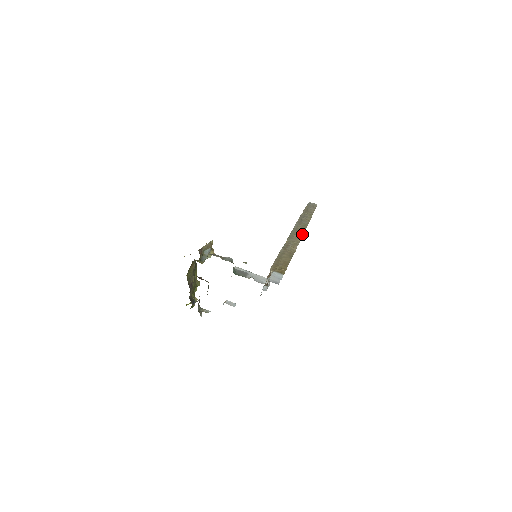
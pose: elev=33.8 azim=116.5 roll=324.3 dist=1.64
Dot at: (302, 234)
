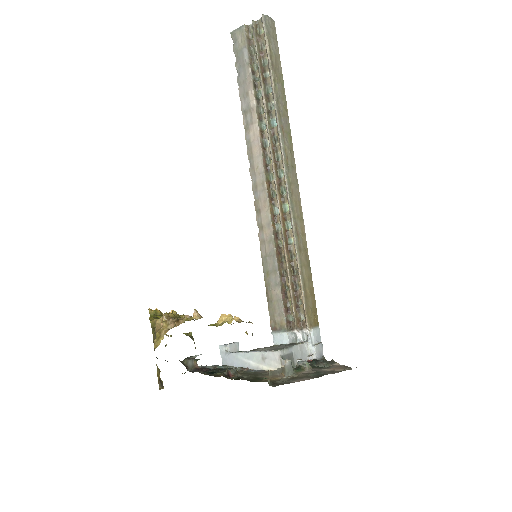
Dot at: (296, 175)
